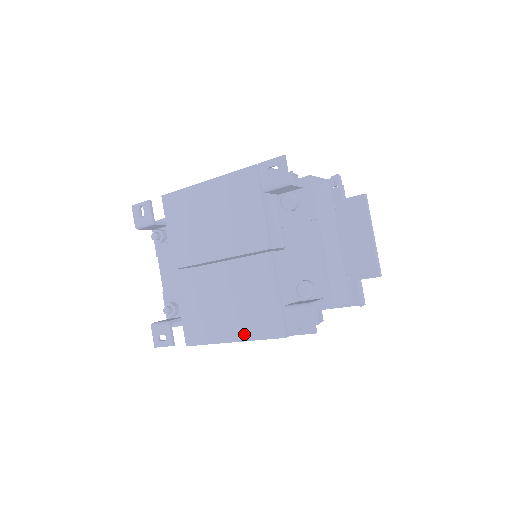
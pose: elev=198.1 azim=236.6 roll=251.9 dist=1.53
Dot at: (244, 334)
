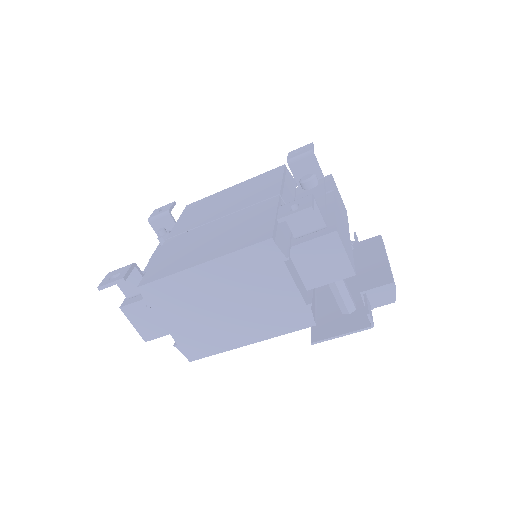
Dot at: (220, 253)
